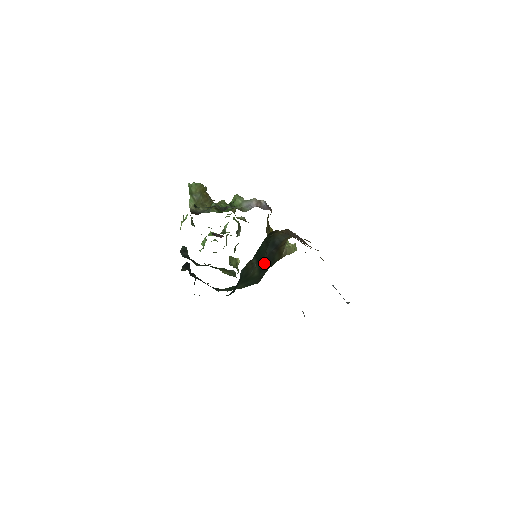
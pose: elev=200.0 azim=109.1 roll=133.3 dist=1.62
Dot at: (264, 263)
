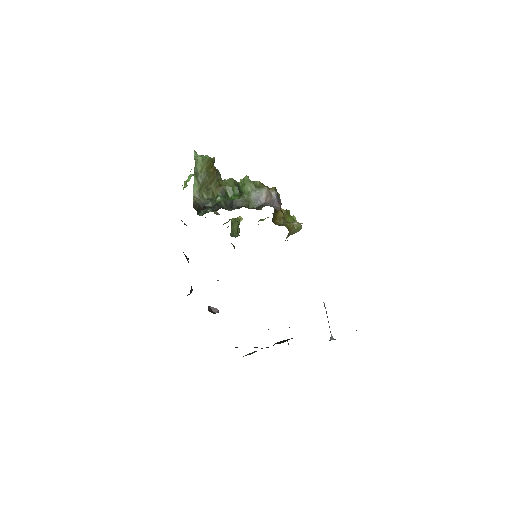
Dot at: occluded
